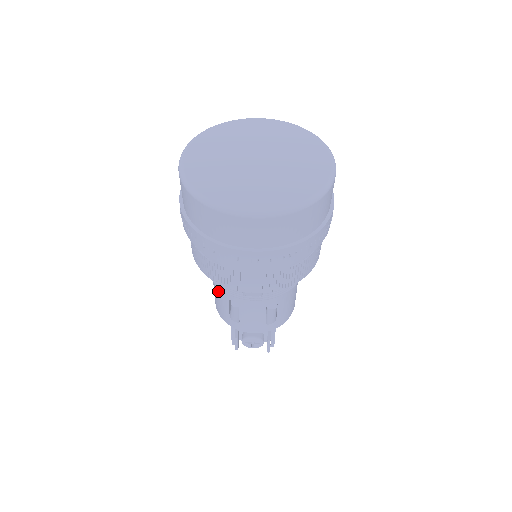
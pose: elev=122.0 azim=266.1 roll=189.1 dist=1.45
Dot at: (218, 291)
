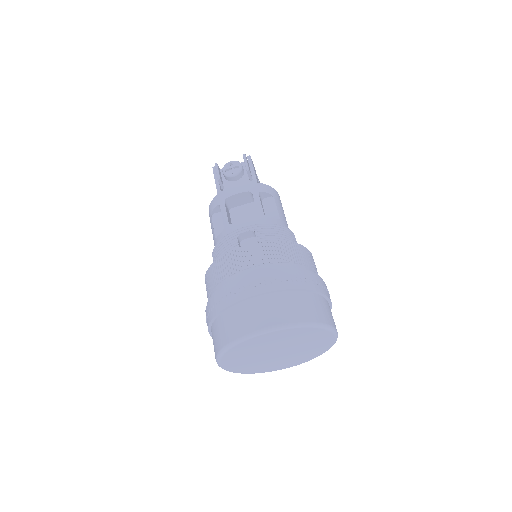
Dot at: occluded
